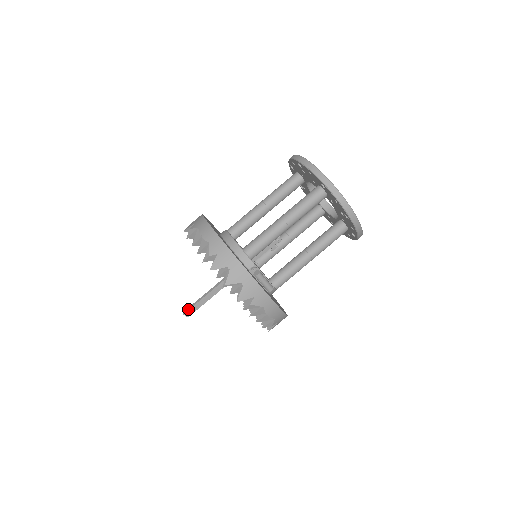
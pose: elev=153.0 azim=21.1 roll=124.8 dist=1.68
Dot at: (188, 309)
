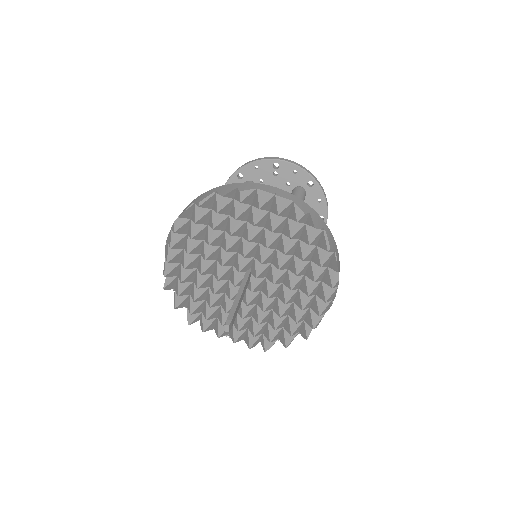
Dot at: (231, 317)
